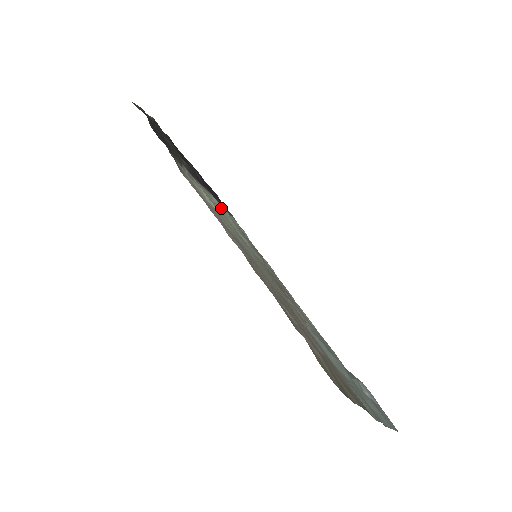
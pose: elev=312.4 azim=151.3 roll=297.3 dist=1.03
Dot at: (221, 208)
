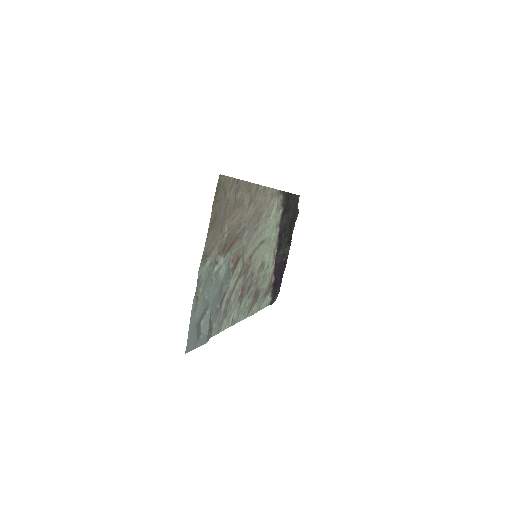
Dot at: (272, 251)
